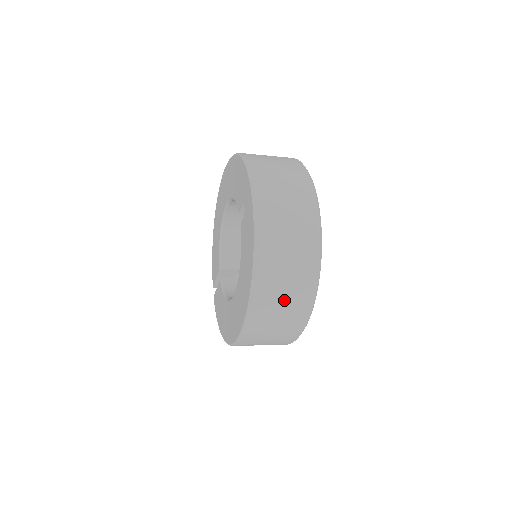
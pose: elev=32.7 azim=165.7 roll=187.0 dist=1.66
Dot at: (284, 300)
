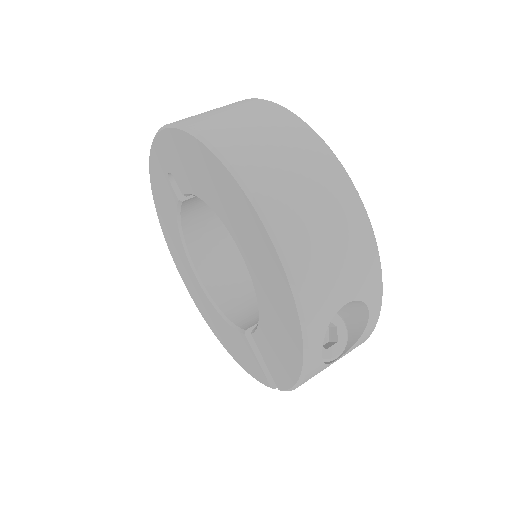
Dot at: (265, 137)
